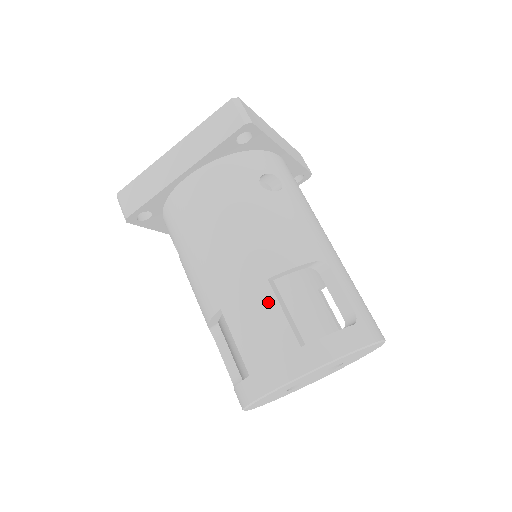
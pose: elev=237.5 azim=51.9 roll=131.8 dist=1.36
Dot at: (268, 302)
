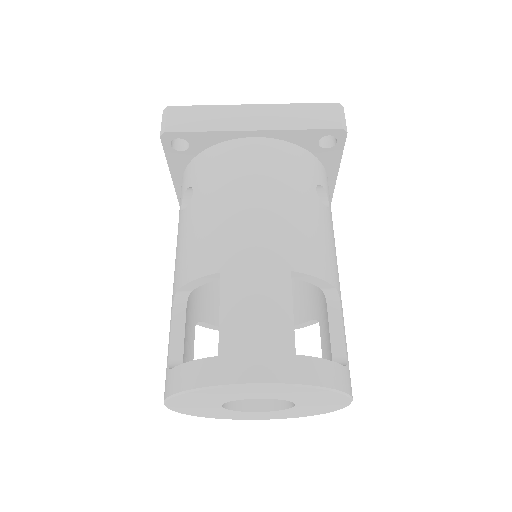
Dot at: (282, 292)
